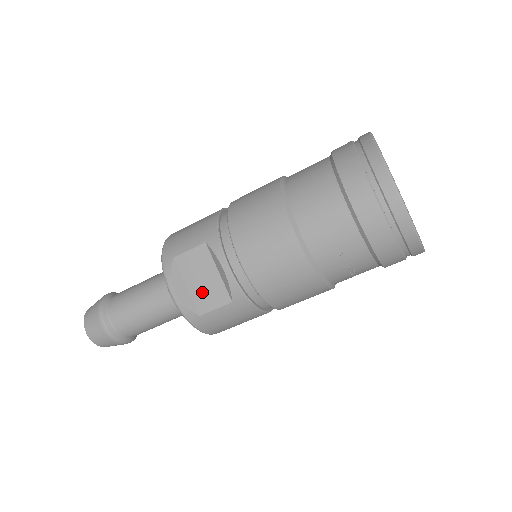
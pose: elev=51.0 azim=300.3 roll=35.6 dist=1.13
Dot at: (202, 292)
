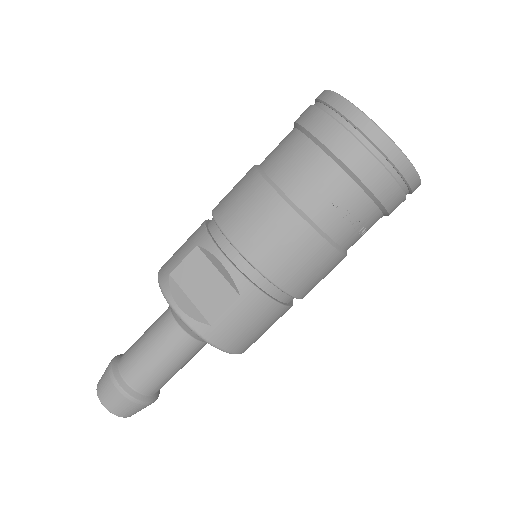
Dot at: (207, 298)
